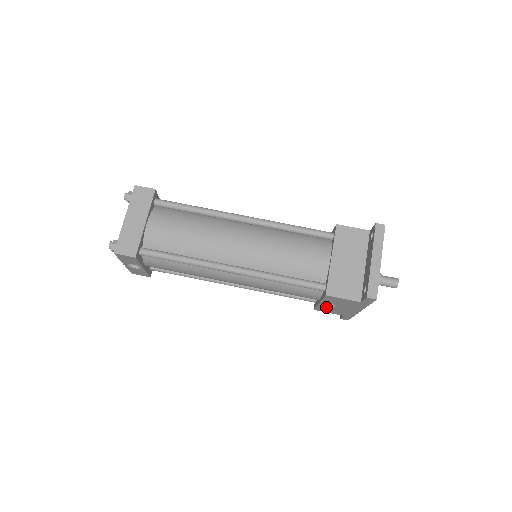
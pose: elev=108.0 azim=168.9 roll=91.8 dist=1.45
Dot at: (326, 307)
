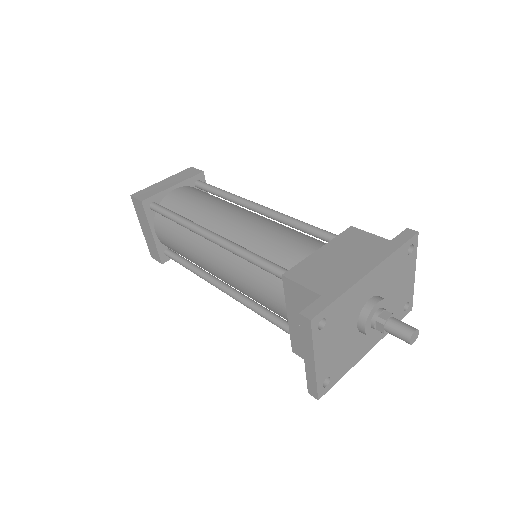
Dot at: occluded
